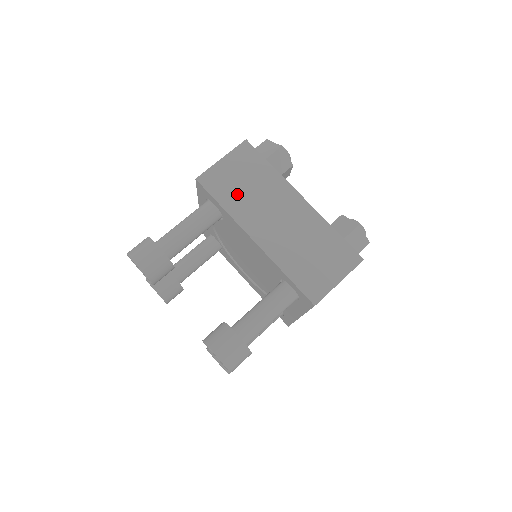
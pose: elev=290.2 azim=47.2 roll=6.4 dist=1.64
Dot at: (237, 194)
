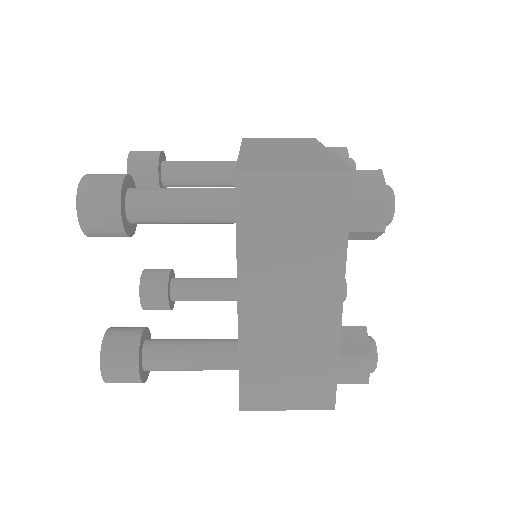
Dot at: (265, 143)
